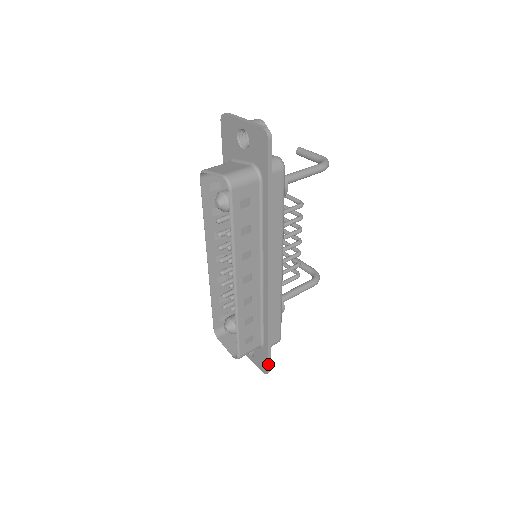
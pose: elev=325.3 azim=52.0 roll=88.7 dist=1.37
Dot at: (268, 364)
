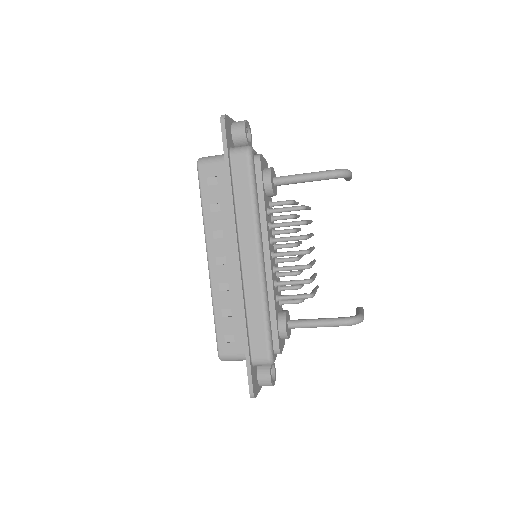
Dot at: (249, 381)
